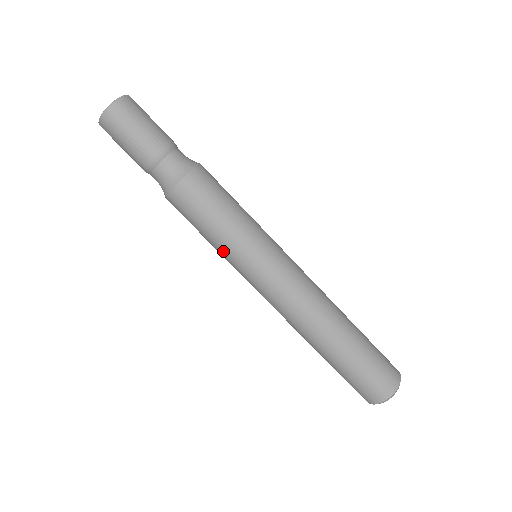
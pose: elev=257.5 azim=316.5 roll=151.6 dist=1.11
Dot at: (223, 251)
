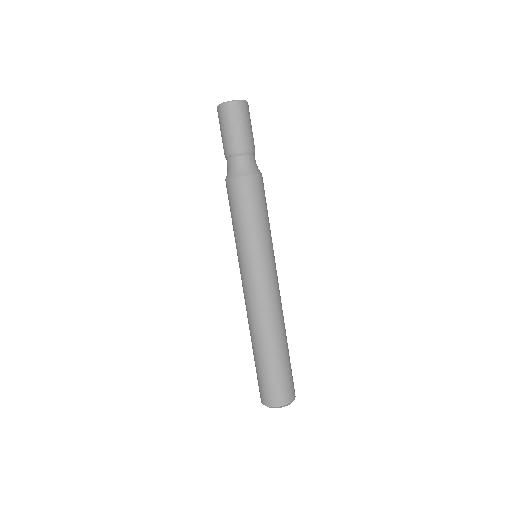
Dot at: occluded
